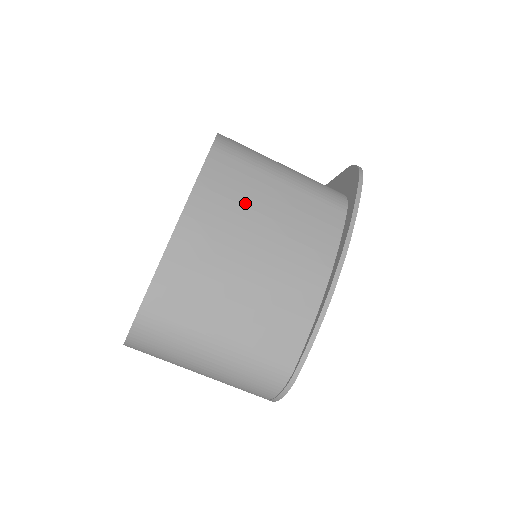
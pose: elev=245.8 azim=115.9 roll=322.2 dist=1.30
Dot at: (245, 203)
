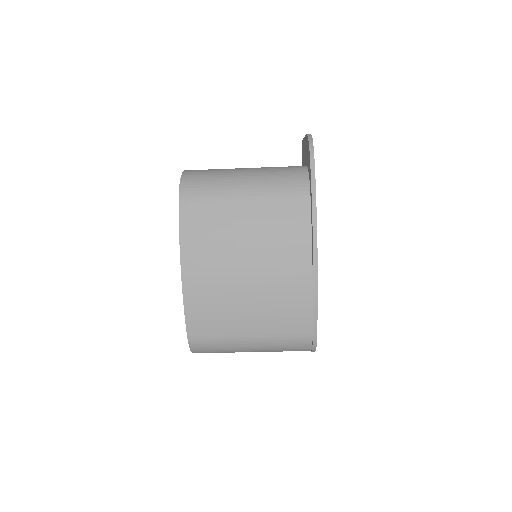
Dot at: (222, 236)
